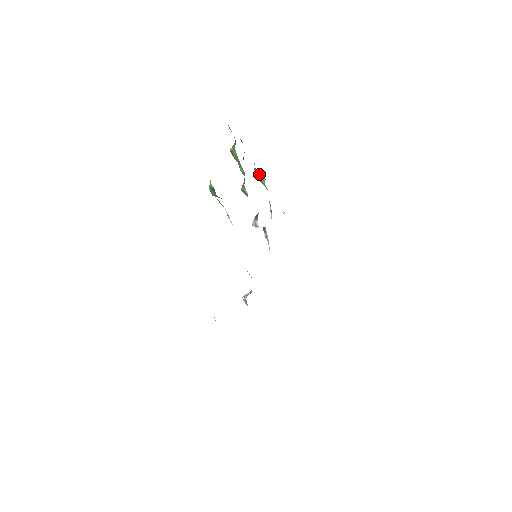
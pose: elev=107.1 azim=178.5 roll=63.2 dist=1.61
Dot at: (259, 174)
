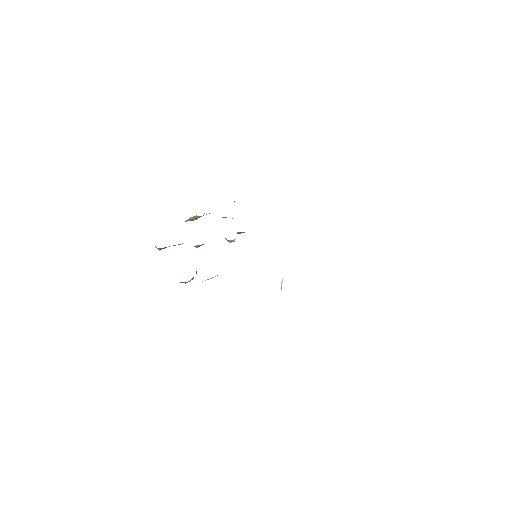
Dot at: (191, 219)
